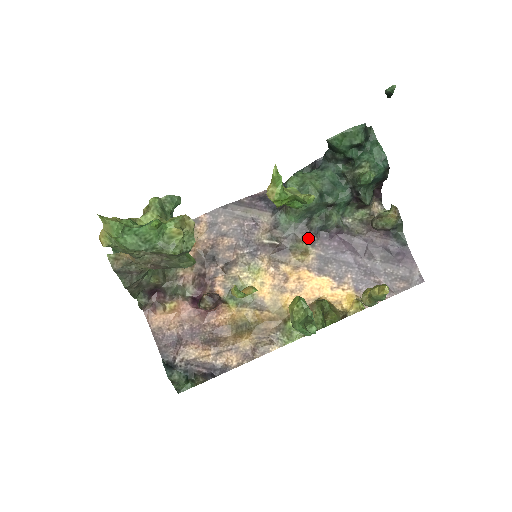
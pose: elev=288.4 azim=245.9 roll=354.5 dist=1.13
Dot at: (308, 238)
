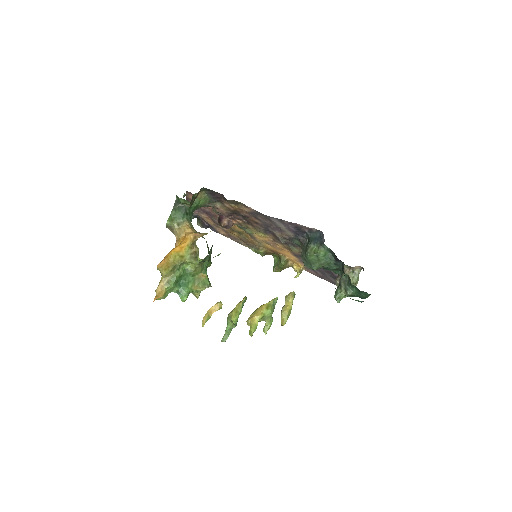
Dot at: occluded
